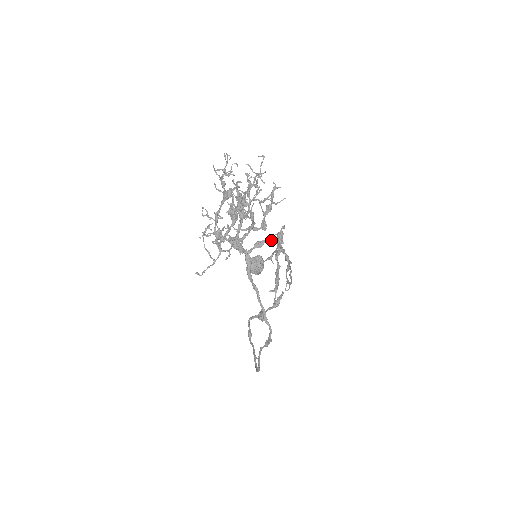
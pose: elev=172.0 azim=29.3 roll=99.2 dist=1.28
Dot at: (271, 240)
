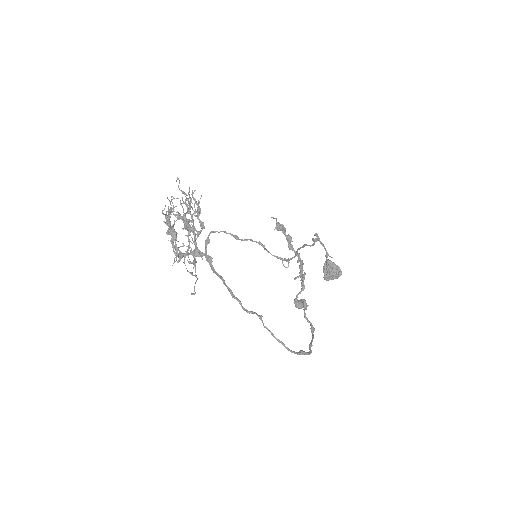
Dot at: (211, 232)
